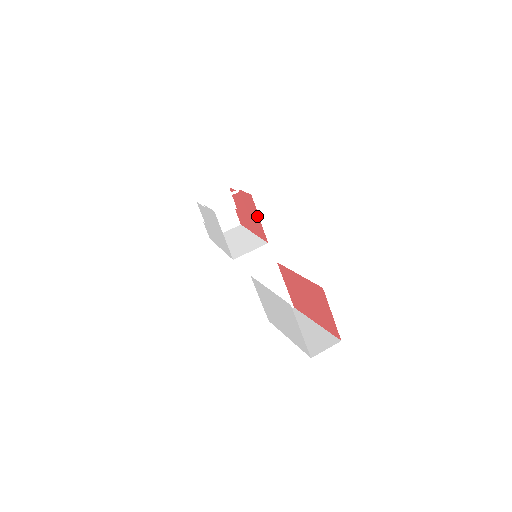
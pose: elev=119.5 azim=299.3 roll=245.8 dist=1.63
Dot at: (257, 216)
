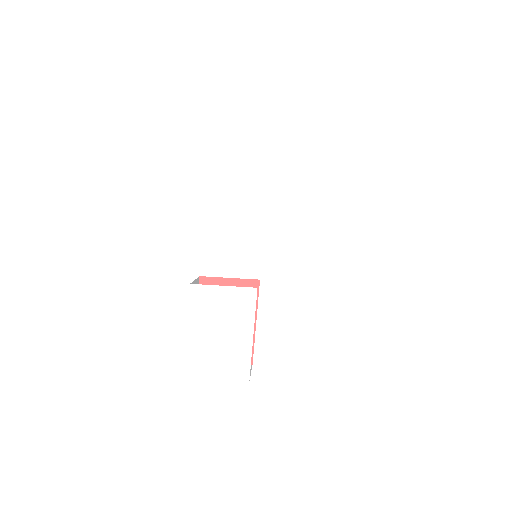
Dot at: (226, 283)
